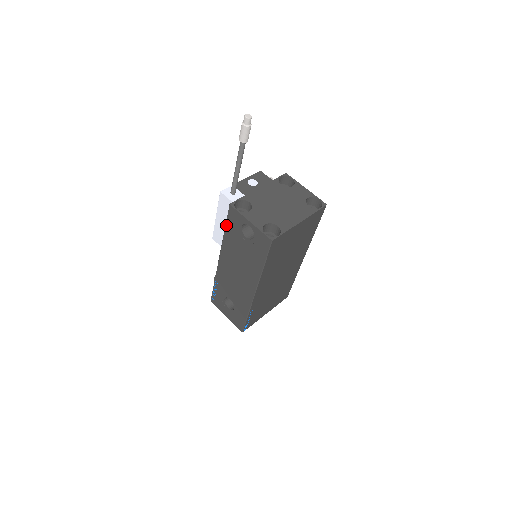
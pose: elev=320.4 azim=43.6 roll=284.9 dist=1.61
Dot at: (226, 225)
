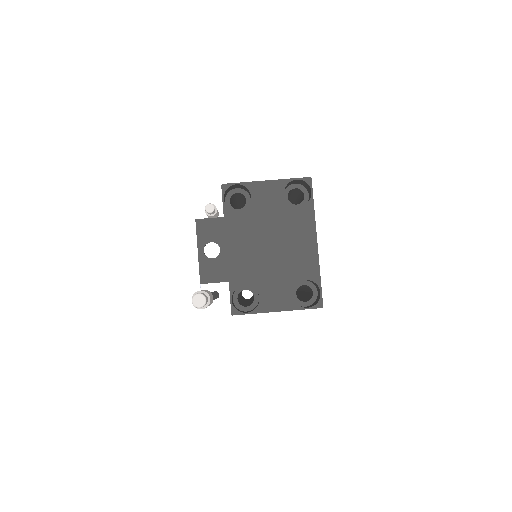
Dot at: occluded
